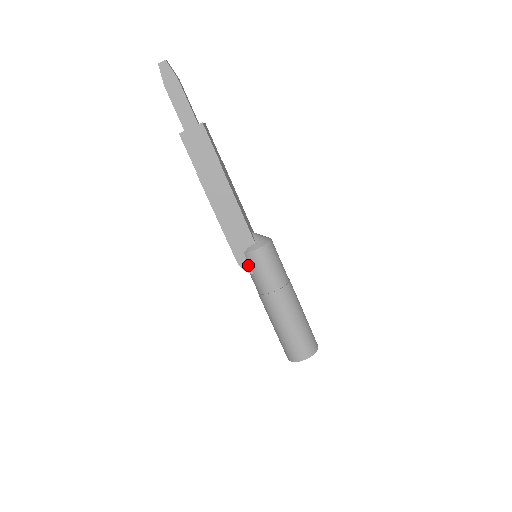
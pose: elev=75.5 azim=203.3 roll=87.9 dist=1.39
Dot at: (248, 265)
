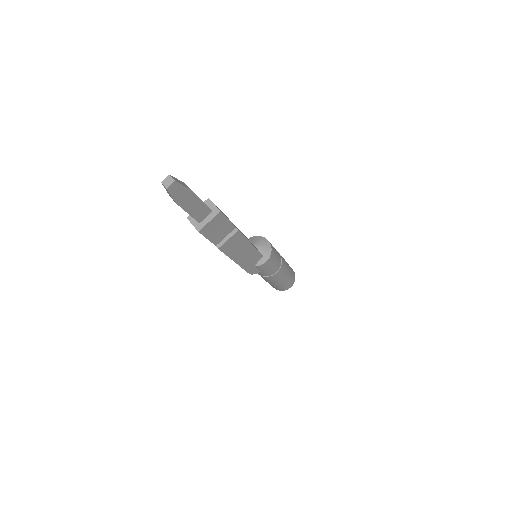
Dot at: (257, 270)
